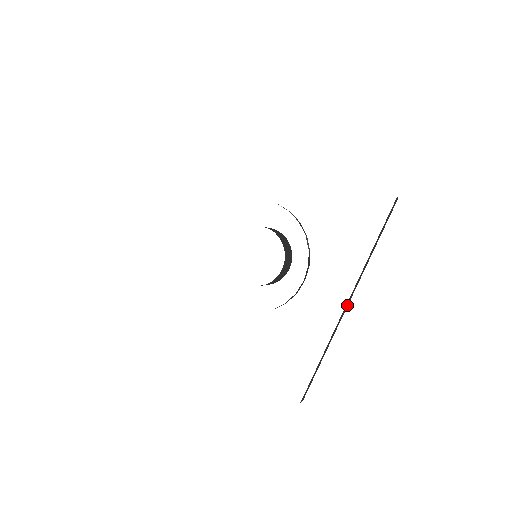
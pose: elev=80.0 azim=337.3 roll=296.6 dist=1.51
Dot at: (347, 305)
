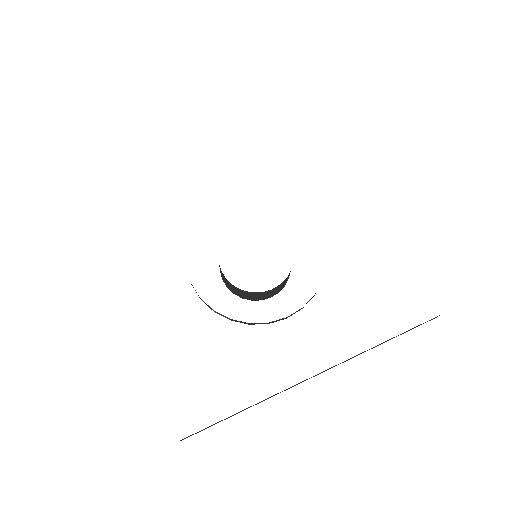
Dot at: (314, 376)
